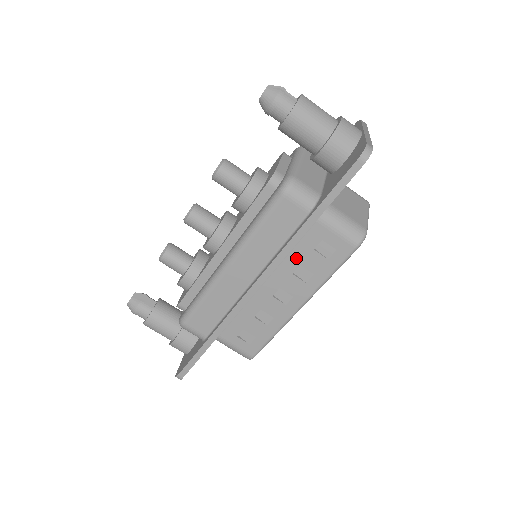
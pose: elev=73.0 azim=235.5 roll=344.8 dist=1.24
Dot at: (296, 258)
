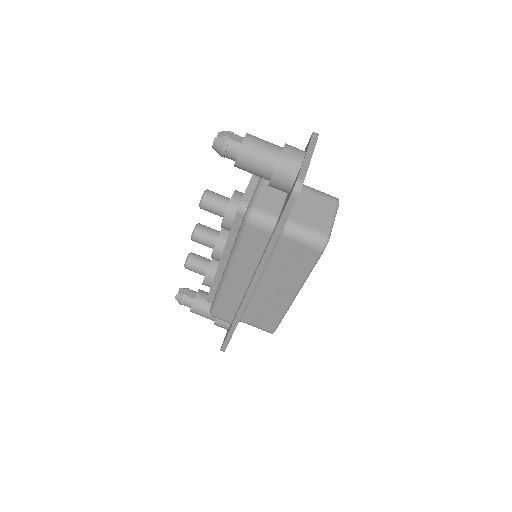
Dot at: (277, 263)
